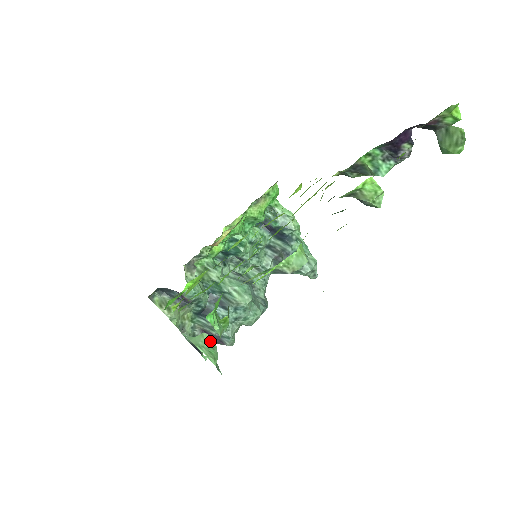
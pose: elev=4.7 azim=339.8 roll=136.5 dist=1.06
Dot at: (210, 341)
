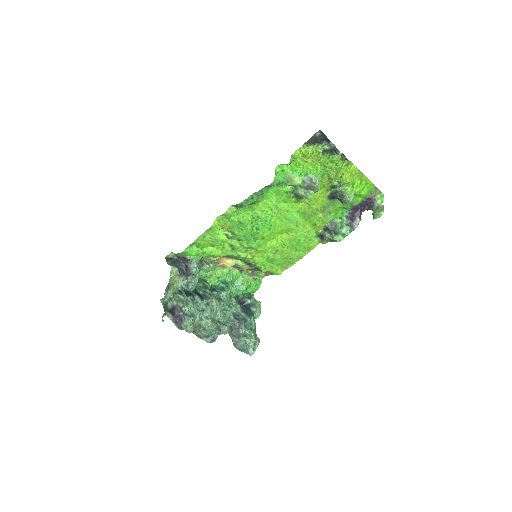
Dot at: occluded
